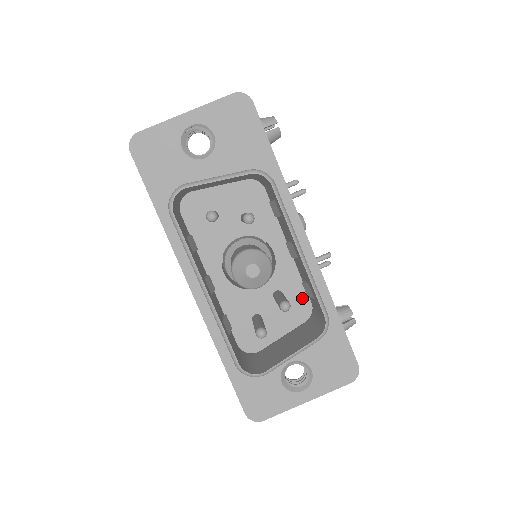
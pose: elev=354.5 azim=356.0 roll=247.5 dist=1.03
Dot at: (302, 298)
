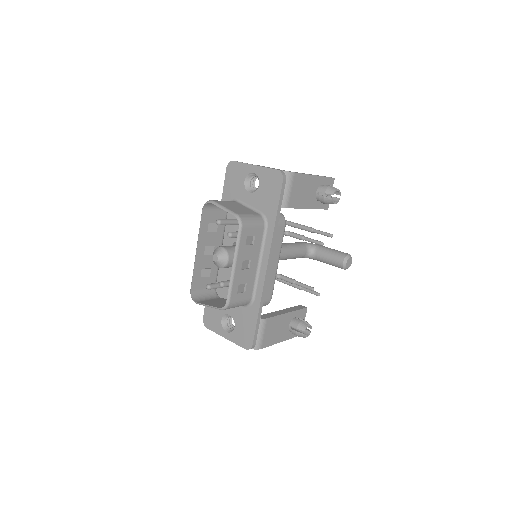
Dot at: occluded
